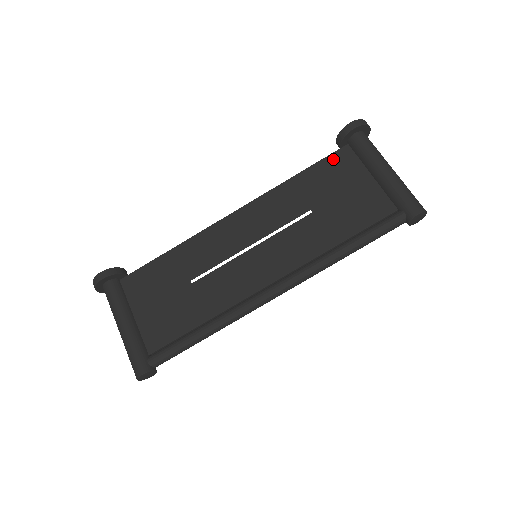
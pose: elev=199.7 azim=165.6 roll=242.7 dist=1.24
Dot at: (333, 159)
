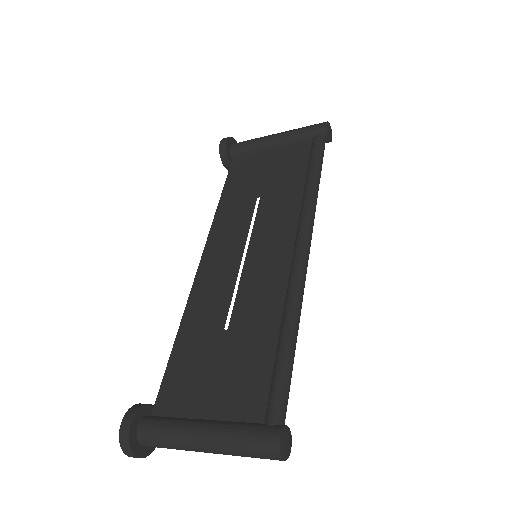
Dot at: (234, 170)
